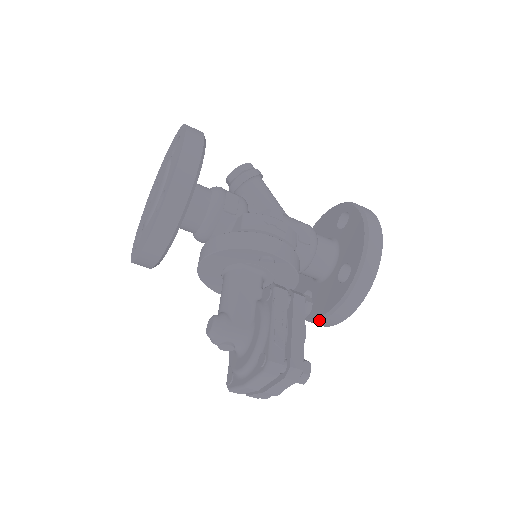
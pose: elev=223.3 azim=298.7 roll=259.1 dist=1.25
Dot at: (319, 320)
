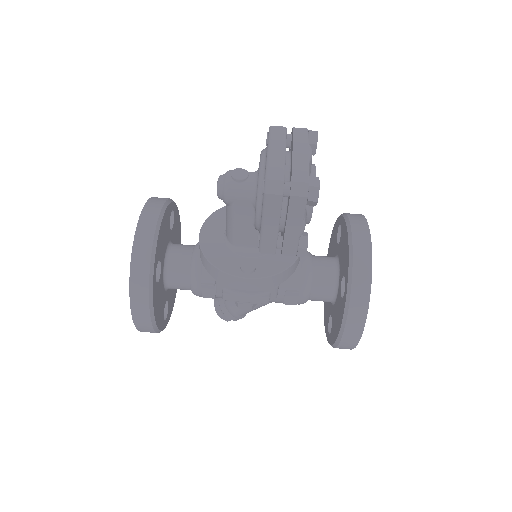
Dot at: (351, 246)
